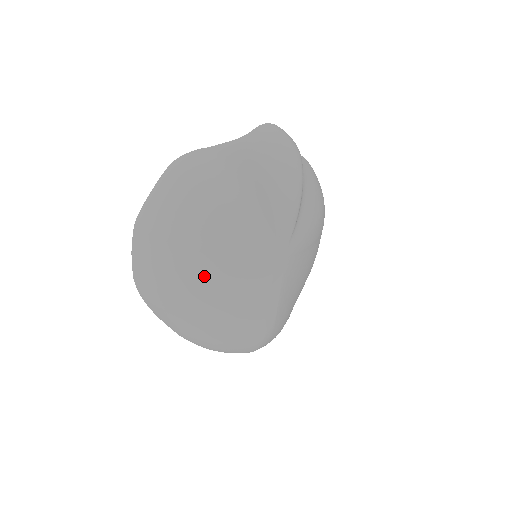
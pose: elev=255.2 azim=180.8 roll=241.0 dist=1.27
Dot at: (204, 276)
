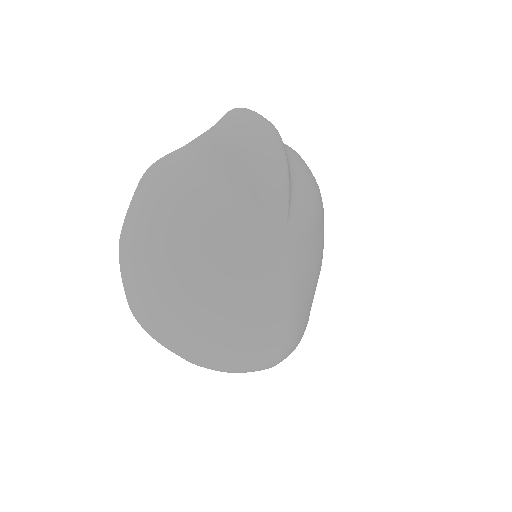
Dot at: (201, 285)
